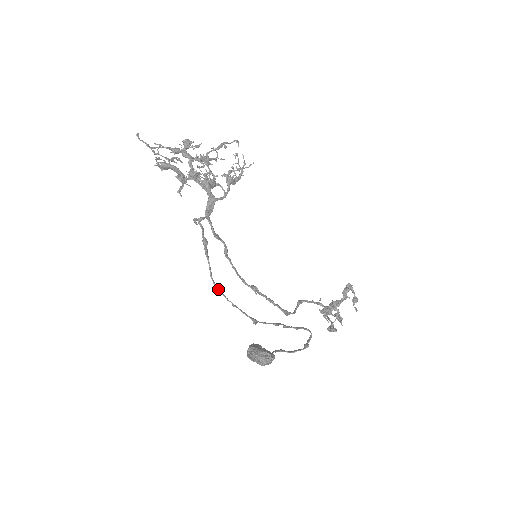
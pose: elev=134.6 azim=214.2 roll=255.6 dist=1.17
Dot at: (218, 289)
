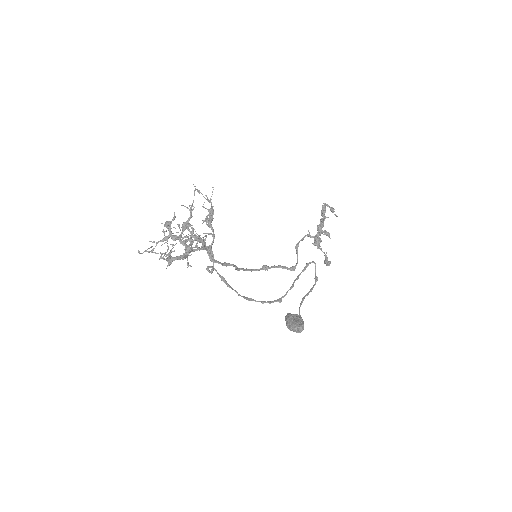
Dot at: (248, 300)
